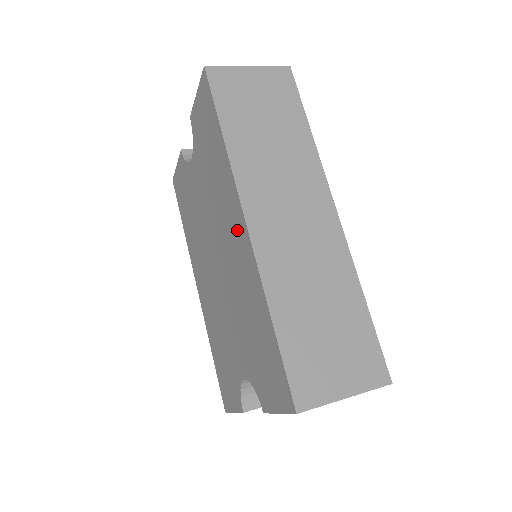
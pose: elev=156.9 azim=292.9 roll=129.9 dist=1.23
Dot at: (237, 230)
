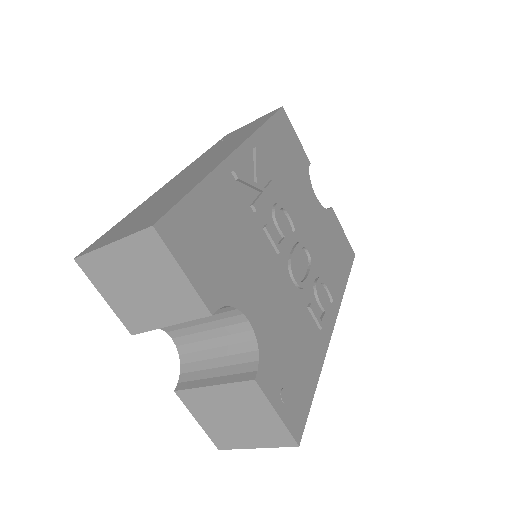
Dot at: occluded
